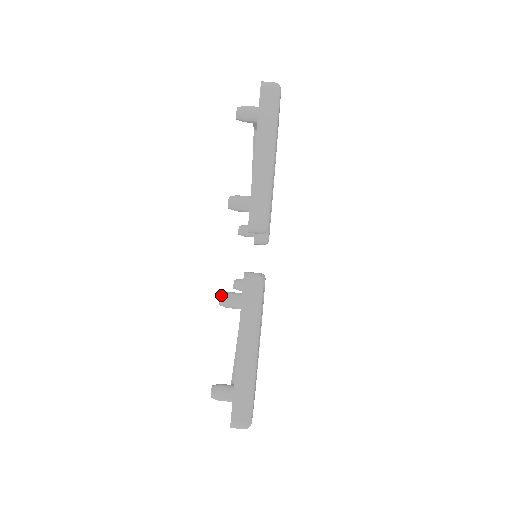
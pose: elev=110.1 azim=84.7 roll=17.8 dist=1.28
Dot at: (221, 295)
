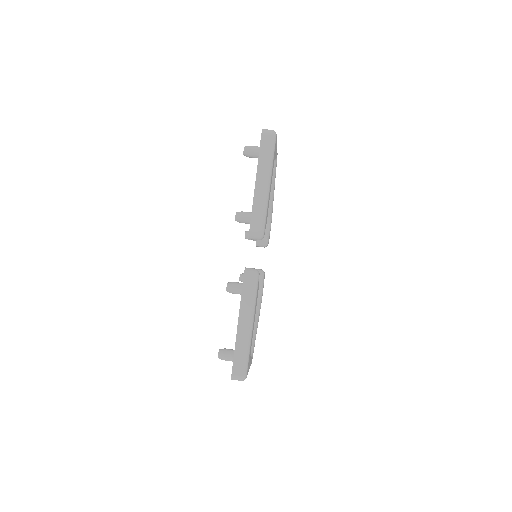
Dot at: (228, 284)
